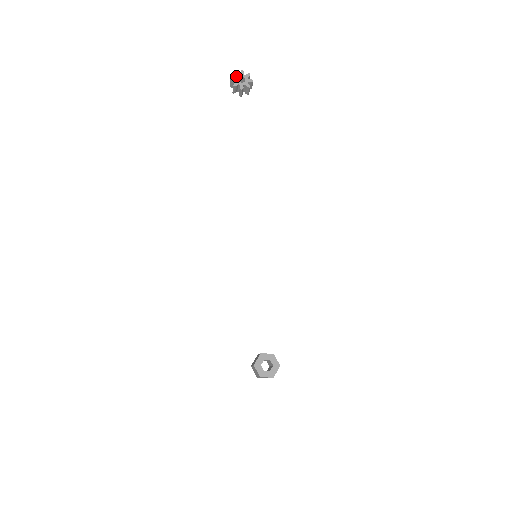
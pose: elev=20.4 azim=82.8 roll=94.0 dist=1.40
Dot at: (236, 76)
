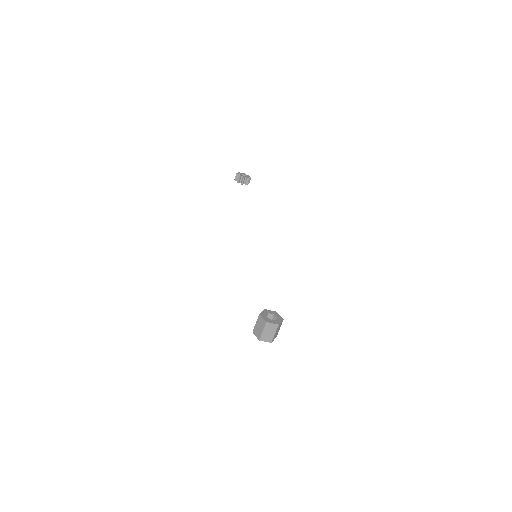
Dot at: (240, 173)
